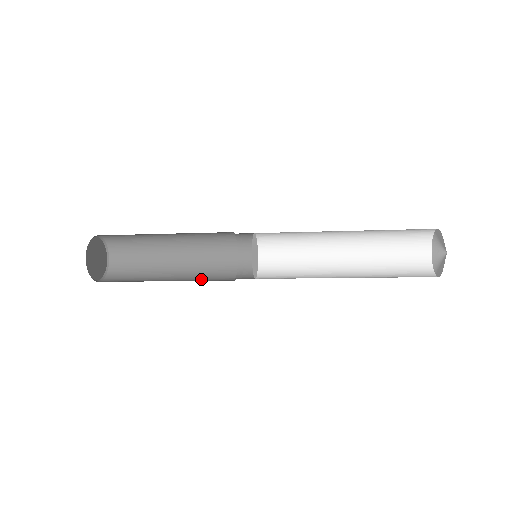
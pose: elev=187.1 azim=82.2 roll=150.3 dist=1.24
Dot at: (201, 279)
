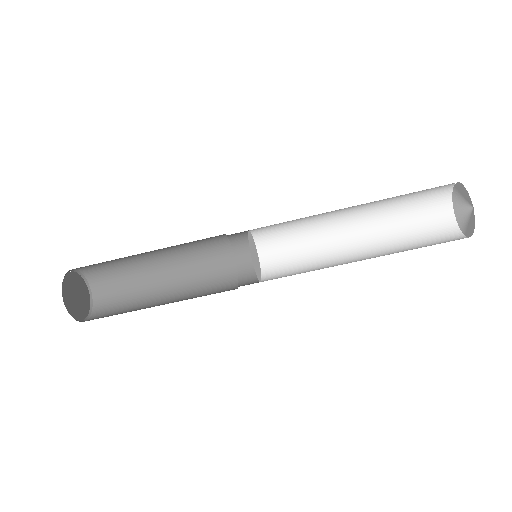
Dot at: (198, 296)
